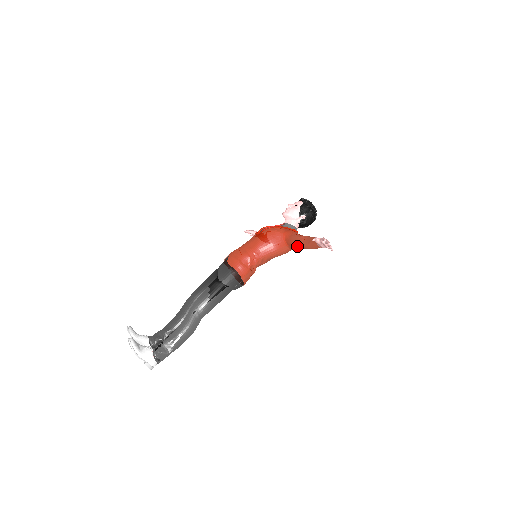
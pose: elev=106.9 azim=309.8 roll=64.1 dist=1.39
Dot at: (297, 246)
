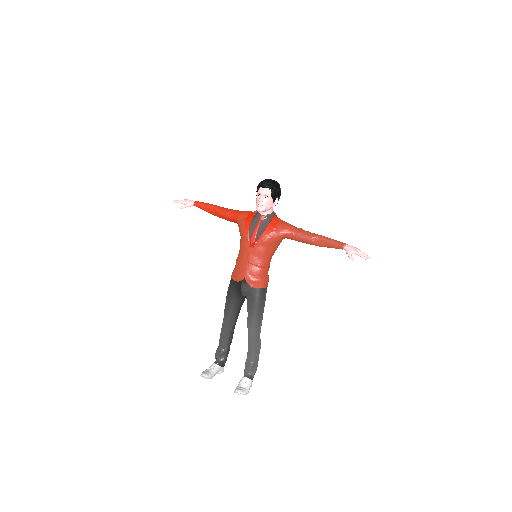
Dot at: occluded
